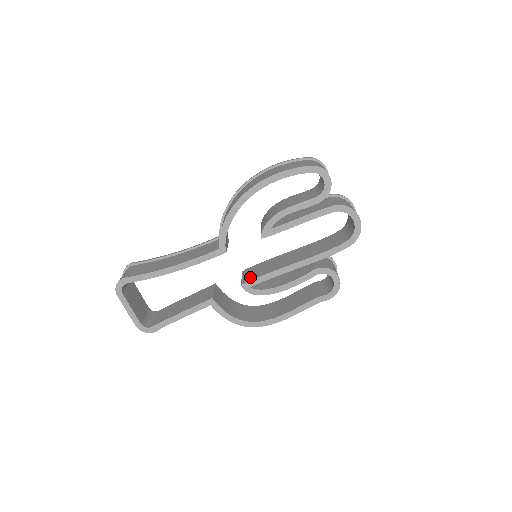
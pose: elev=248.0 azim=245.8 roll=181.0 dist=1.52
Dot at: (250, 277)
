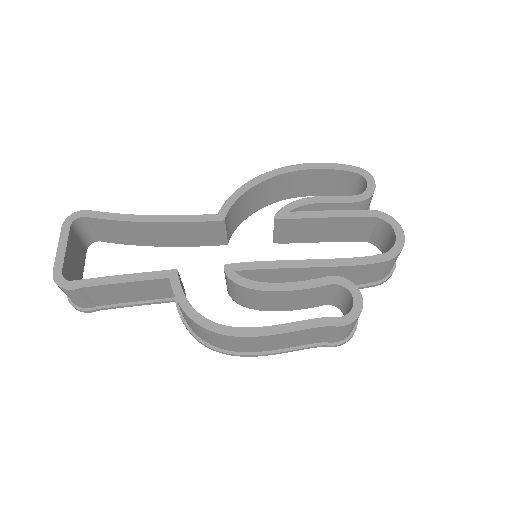
Dot at: occluded
